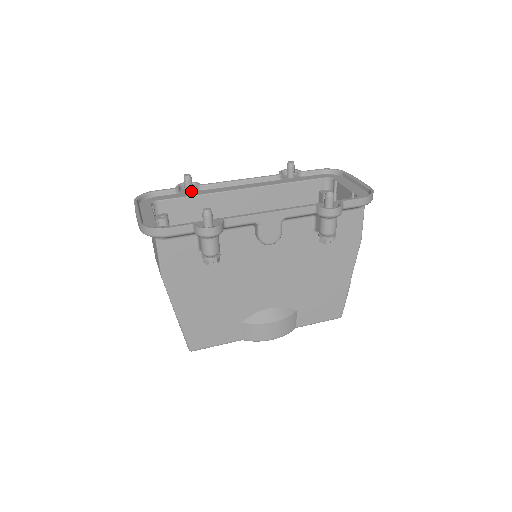
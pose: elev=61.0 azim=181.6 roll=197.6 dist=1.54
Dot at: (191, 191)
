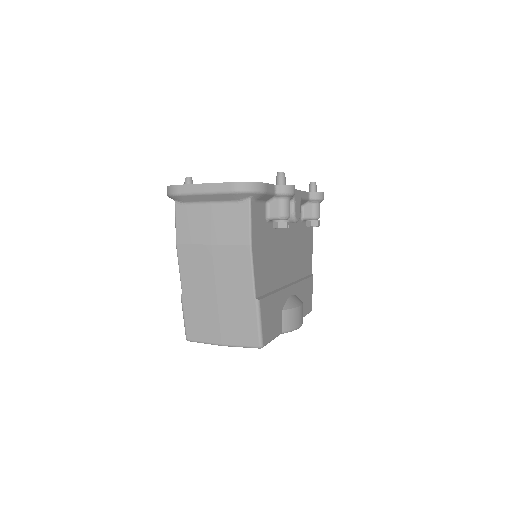
Dot at: occluded
